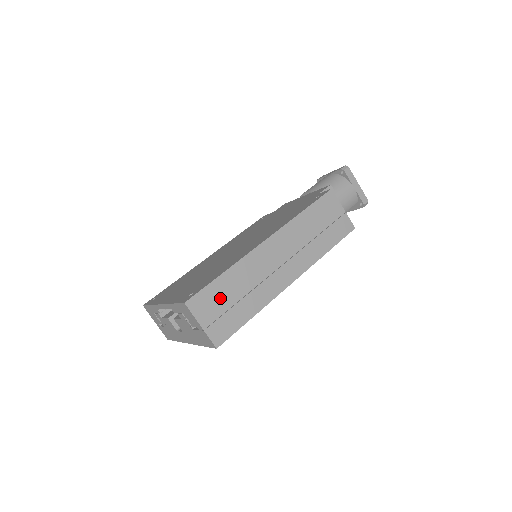
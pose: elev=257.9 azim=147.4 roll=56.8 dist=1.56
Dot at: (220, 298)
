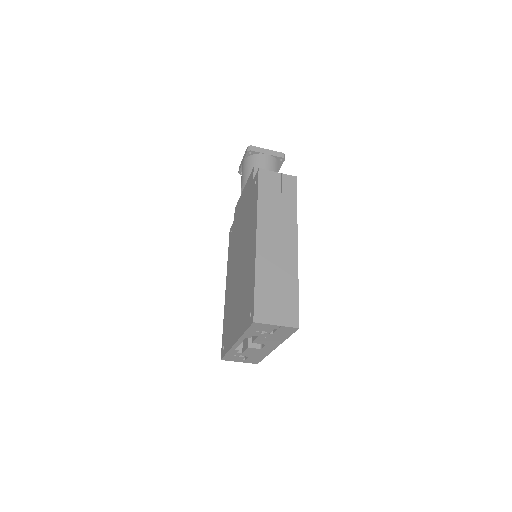
Dot at: (269, 298)
